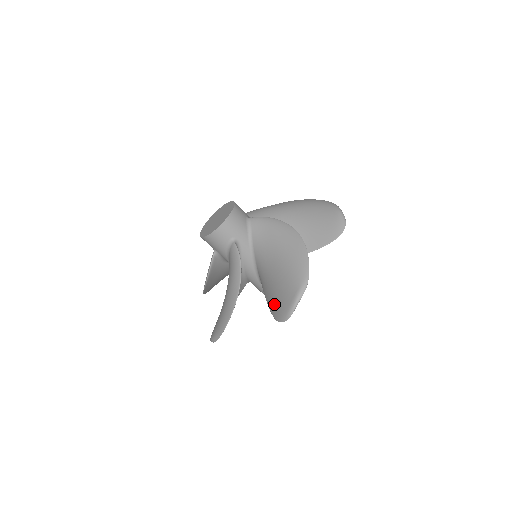
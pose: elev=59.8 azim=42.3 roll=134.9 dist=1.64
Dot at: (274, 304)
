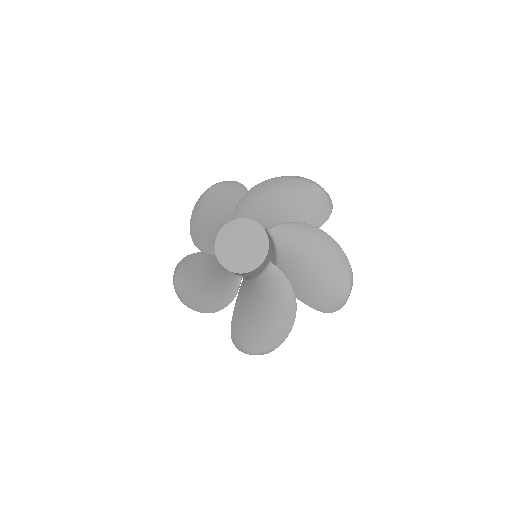
Dot at: (317, 300)
